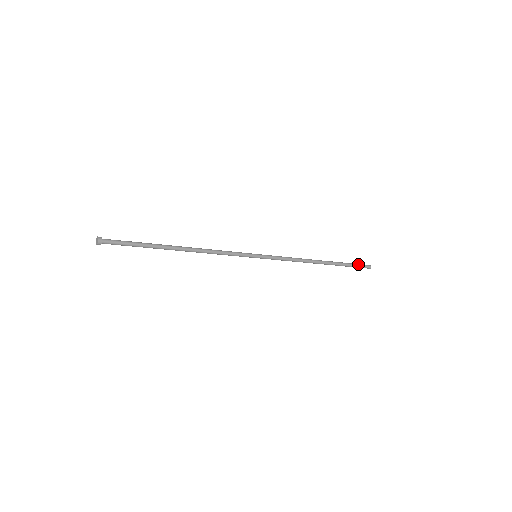
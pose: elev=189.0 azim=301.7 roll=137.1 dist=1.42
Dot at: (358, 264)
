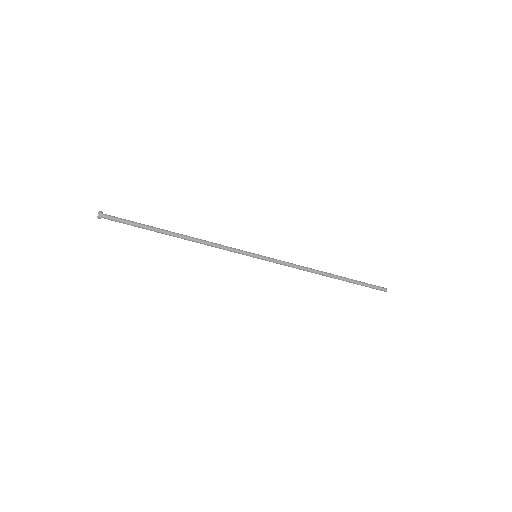
Dot at: (371, 284)
